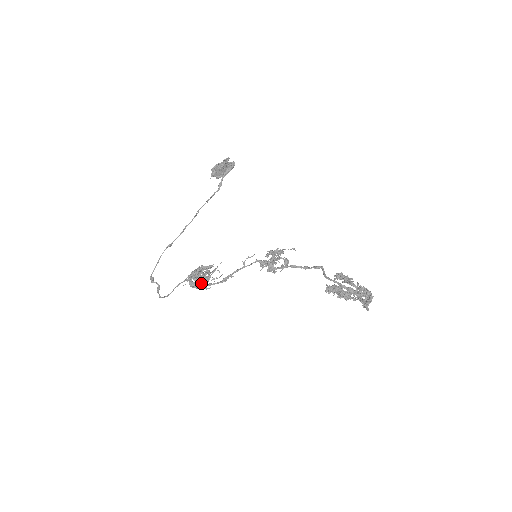
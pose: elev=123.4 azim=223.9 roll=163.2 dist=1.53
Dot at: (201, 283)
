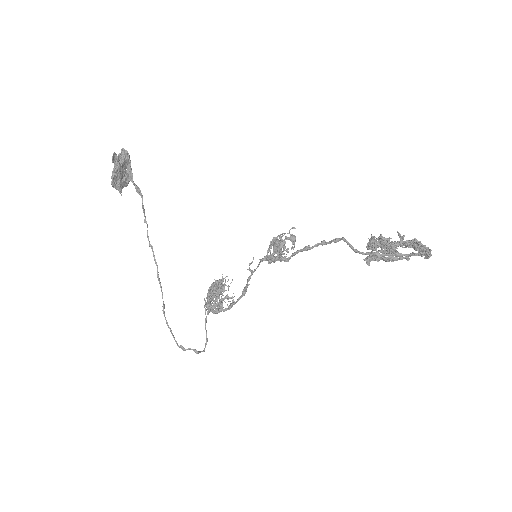
Dot at: (222, 300)
